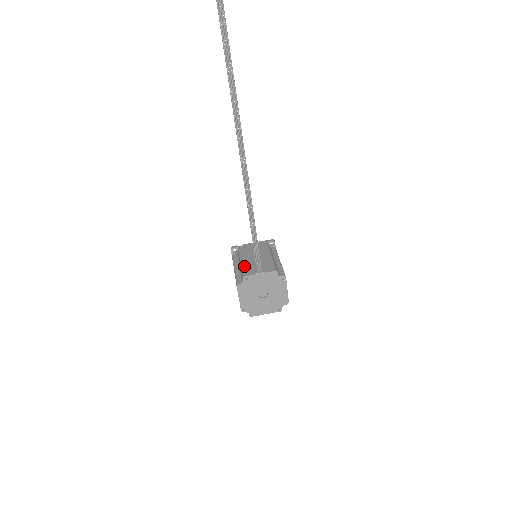
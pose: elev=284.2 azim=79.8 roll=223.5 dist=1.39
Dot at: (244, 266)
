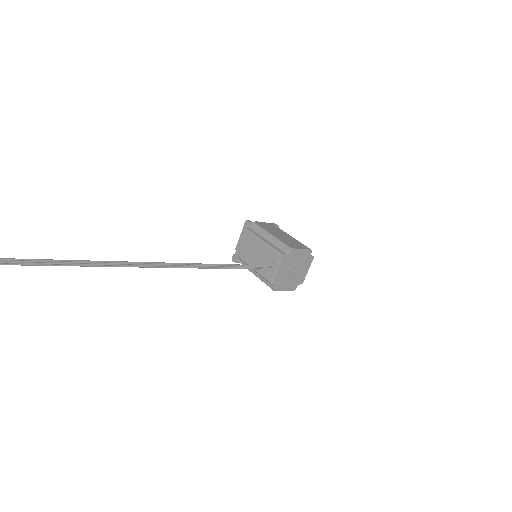
Dot at: (260, 273)
